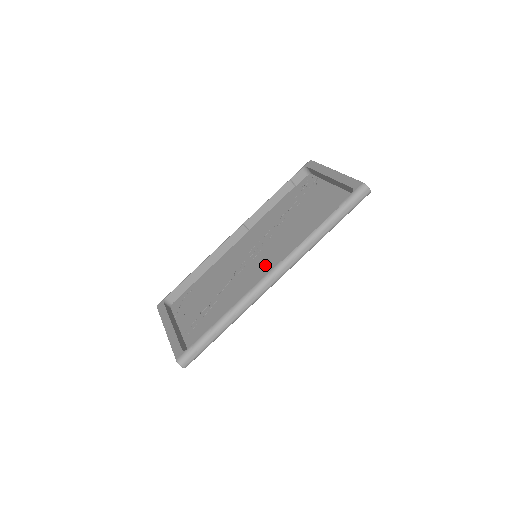
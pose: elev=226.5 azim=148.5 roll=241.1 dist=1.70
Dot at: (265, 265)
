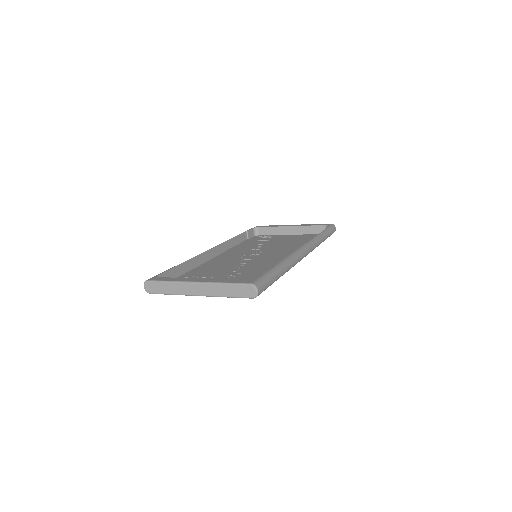
Dot at: (276, 256)
